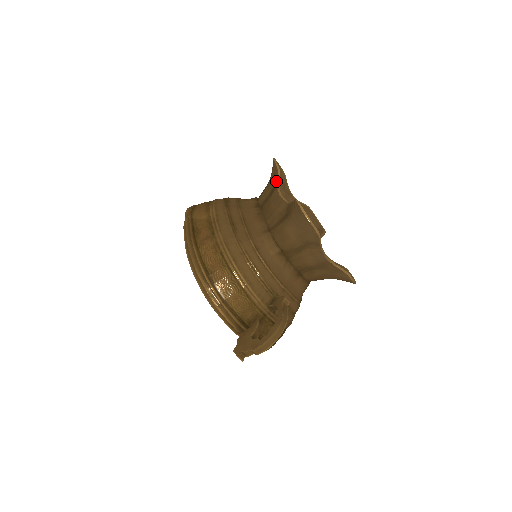
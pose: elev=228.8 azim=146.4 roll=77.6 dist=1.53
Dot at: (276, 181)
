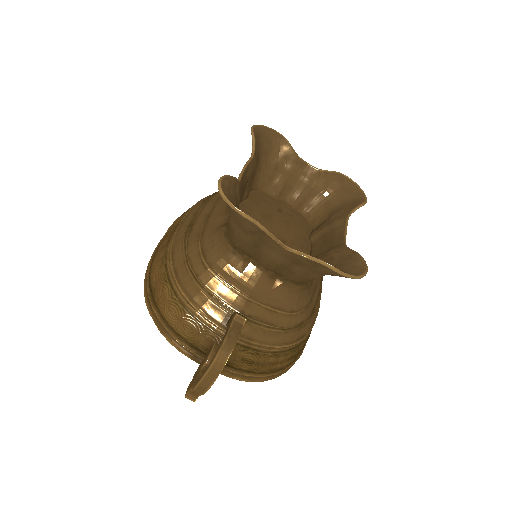
Dot at: (252, 154)
